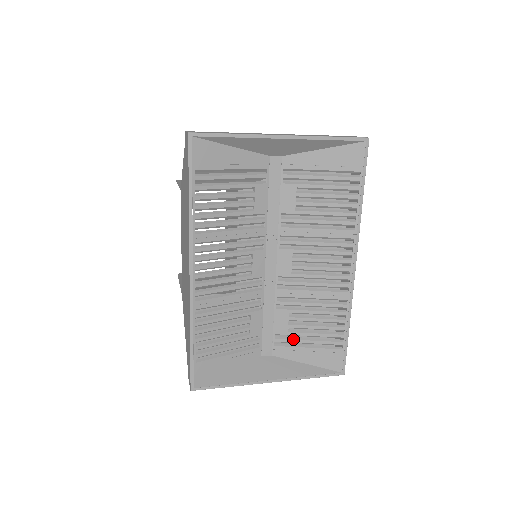
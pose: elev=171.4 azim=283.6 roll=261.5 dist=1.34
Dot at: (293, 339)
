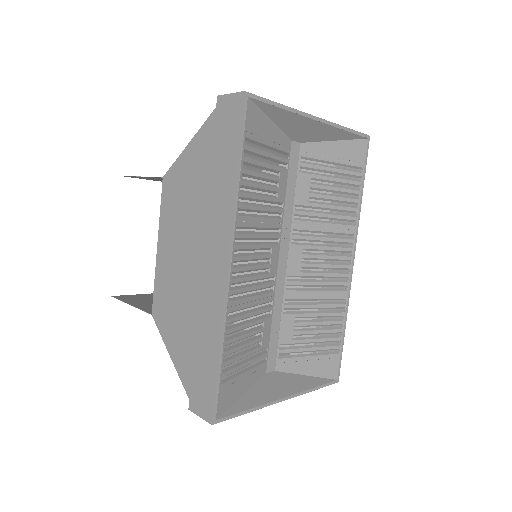
Dot at: (296, 348)
